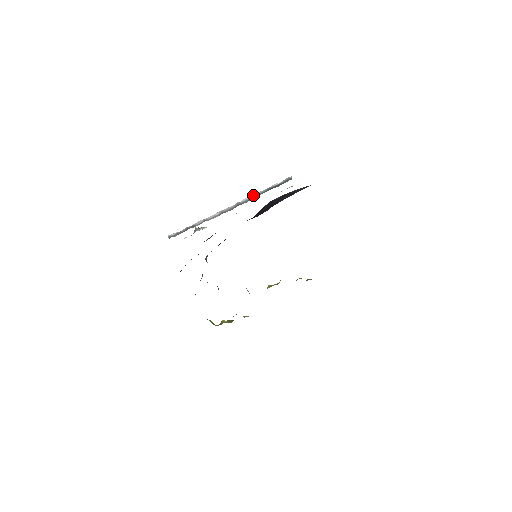
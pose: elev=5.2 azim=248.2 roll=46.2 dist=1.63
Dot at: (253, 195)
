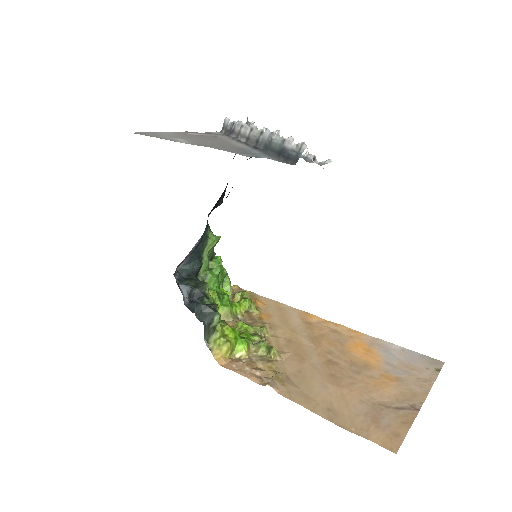
Dot at: (271, 136)
